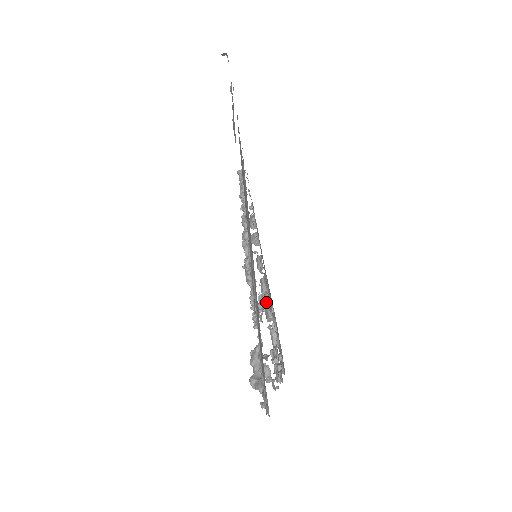
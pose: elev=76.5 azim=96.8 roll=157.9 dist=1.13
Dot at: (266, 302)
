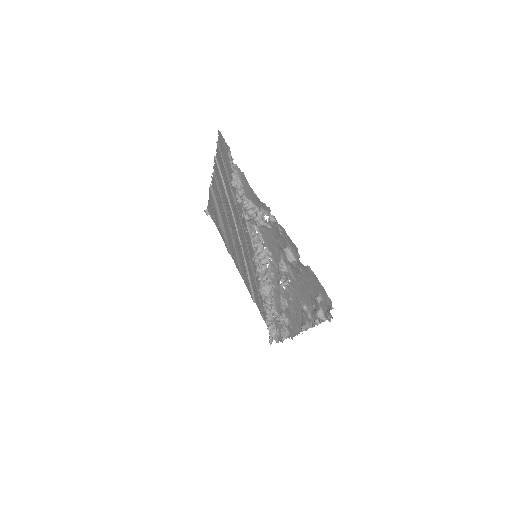
Dot at: (268, 253)
